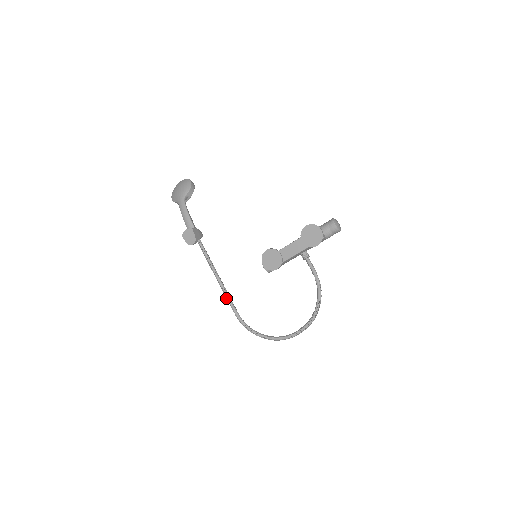
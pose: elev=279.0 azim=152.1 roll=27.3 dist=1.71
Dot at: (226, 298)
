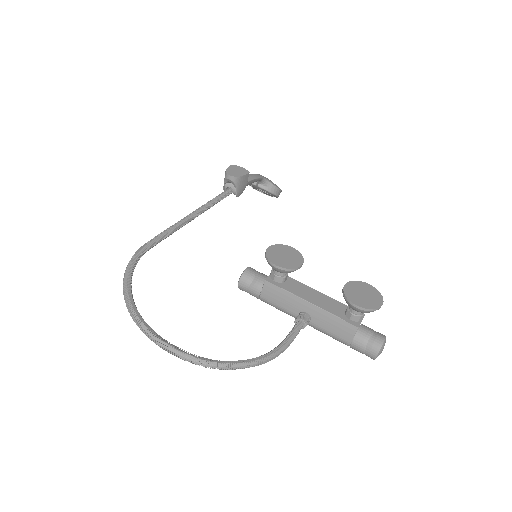
Dot at: (168, 228)
